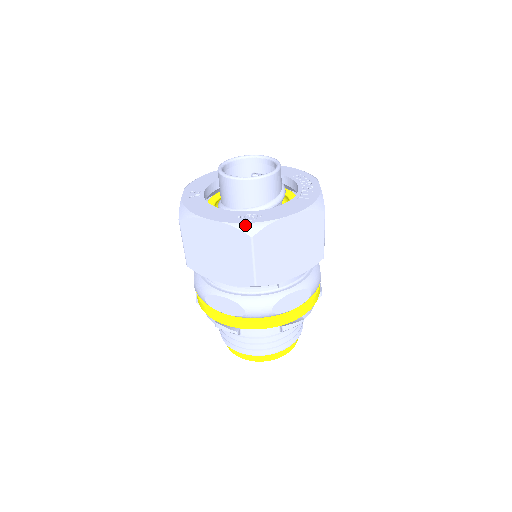
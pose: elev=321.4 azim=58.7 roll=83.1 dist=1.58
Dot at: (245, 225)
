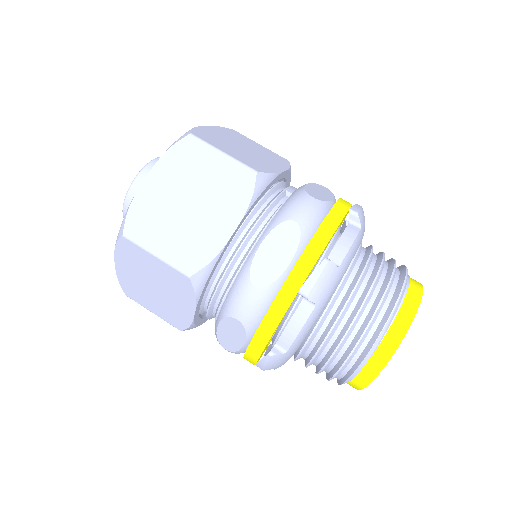
Dot at: (175, 142)
